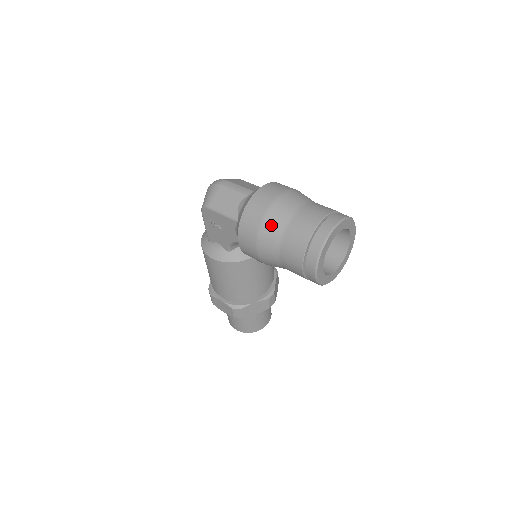
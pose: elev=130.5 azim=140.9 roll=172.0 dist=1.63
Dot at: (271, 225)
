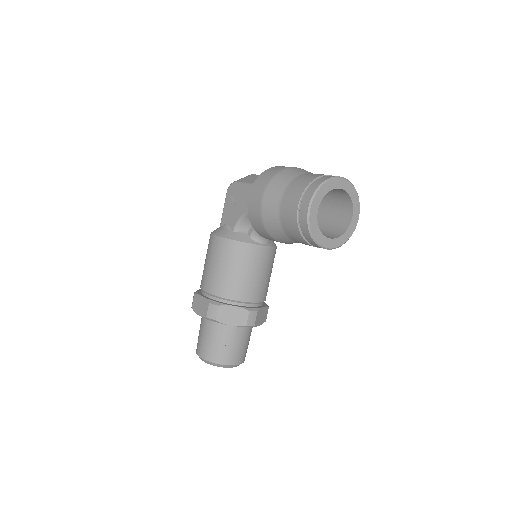
Dot at: (284, 175)
